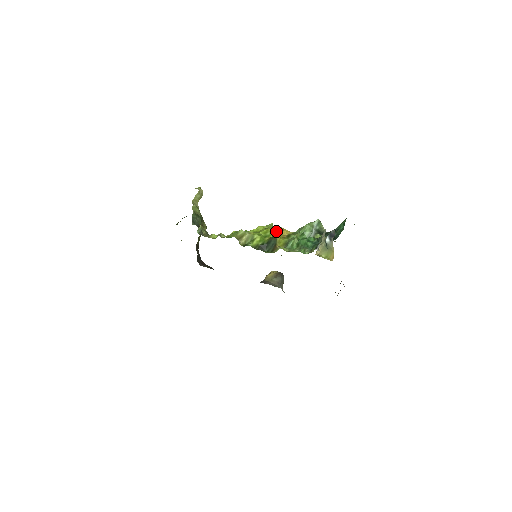
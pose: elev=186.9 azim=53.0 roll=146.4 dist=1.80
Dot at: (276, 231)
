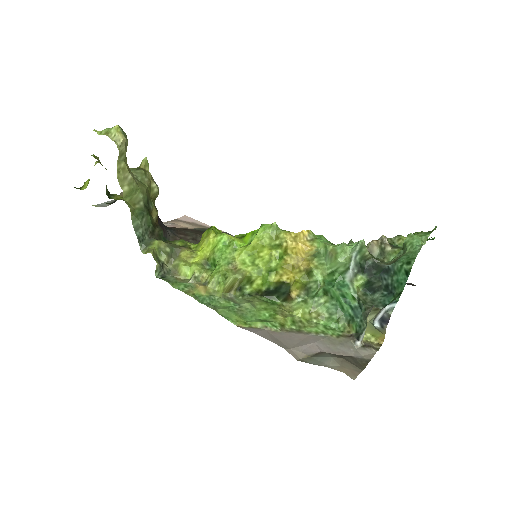
Dot at: (285, 250)
